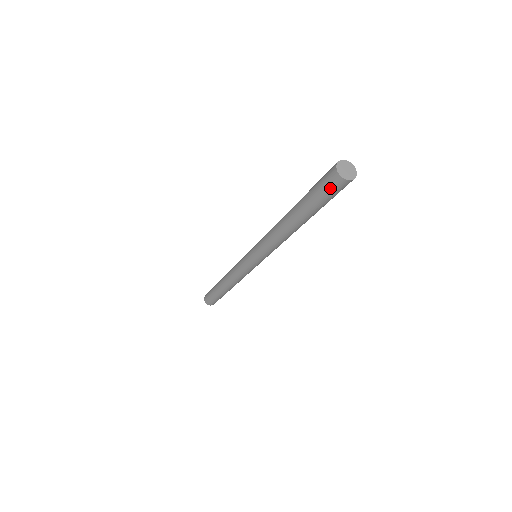
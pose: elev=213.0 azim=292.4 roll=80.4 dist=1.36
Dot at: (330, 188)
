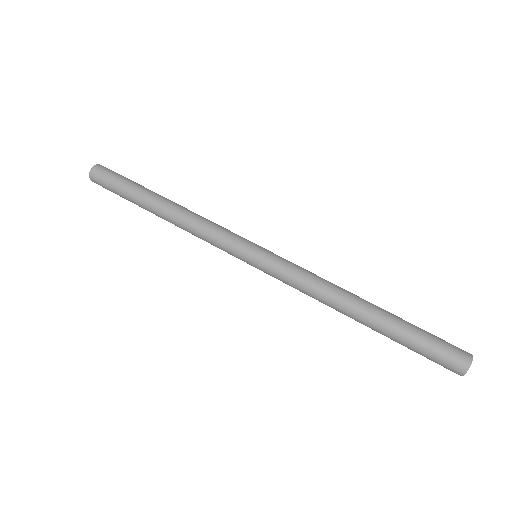
Dot at: (441, 365)
